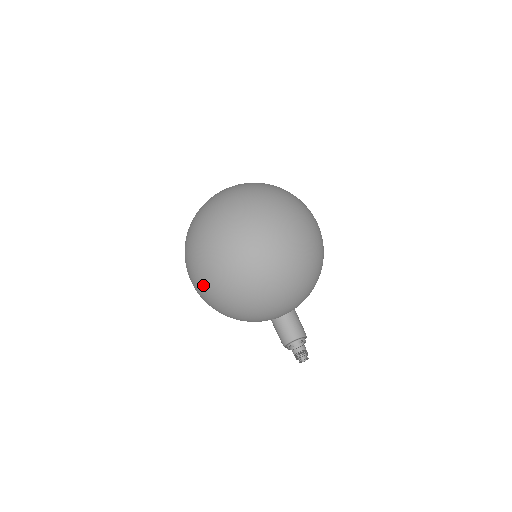
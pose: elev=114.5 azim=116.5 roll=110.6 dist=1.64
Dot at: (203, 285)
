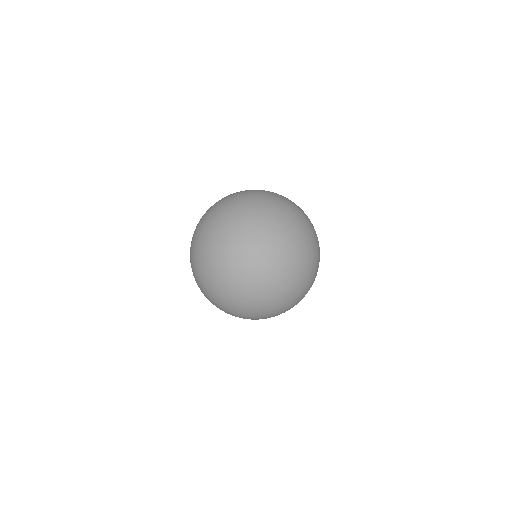
Dot at: occluded
